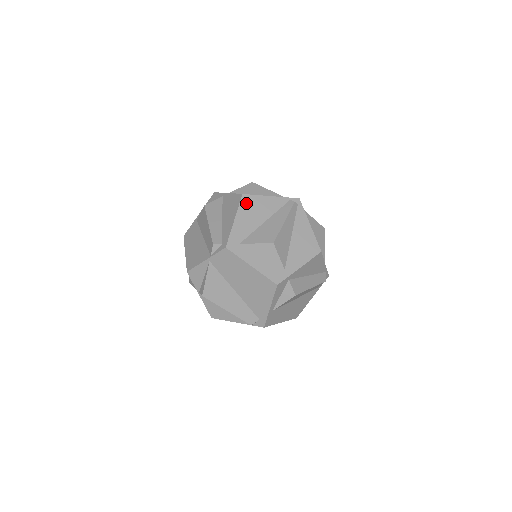
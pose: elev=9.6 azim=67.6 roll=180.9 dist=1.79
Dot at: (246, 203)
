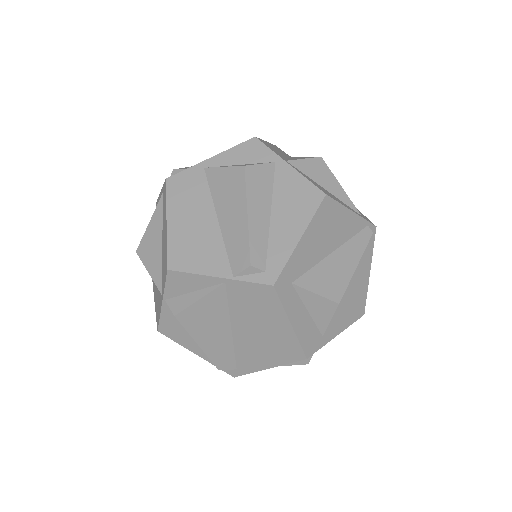
Dot at: (324, 213)
